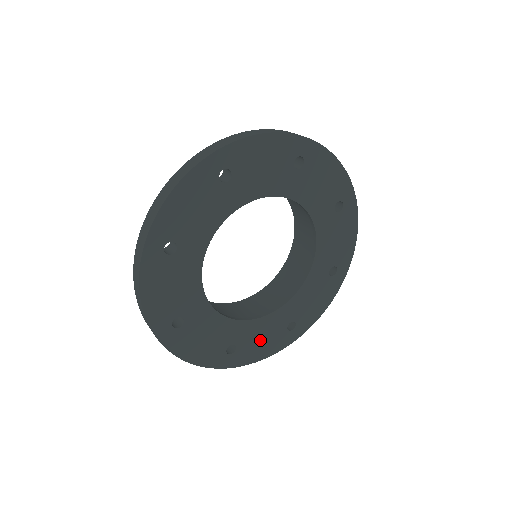
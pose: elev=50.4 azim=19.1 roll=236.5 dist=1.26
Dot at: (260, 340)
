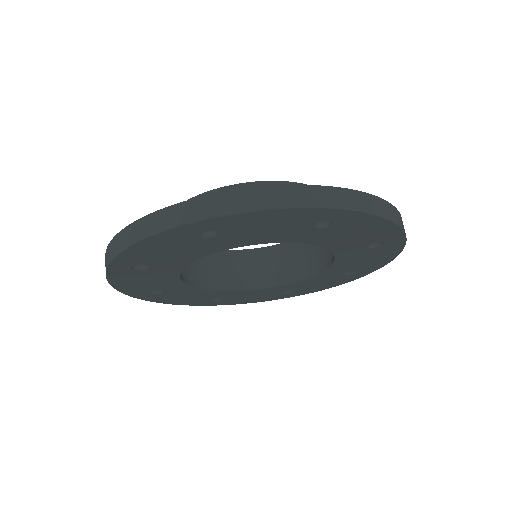
Dot at: (184, 297)
